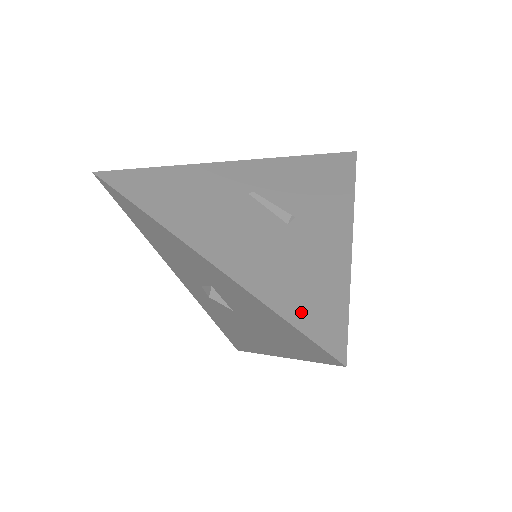
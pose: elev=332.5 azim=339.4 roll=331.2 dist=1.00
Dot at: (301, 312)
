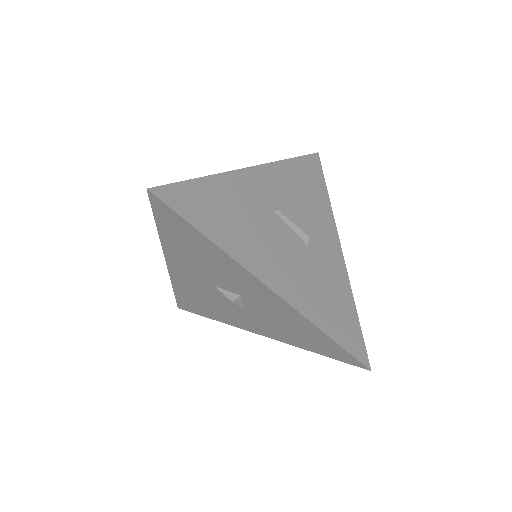
Dot at: (341, 333)
